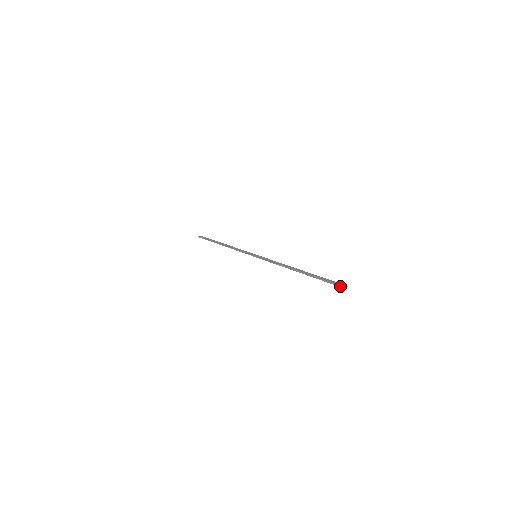
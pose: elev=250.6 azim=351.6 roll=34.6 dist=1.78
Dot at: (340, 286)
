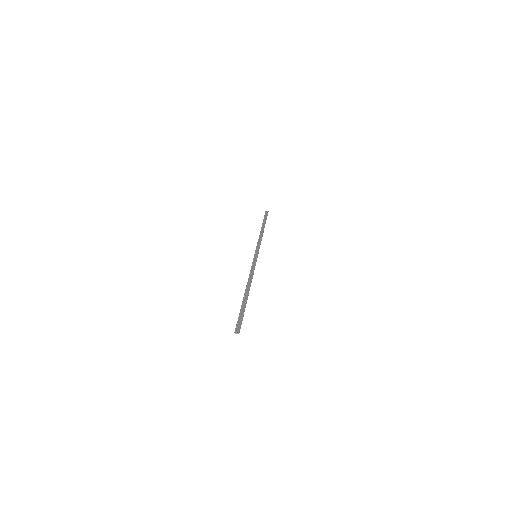
Dot at: (235, 329)
